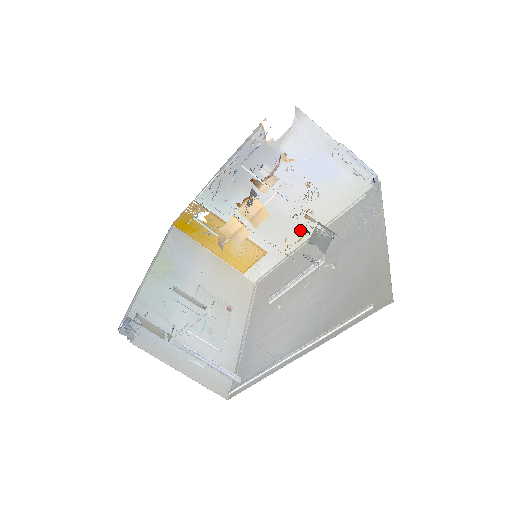
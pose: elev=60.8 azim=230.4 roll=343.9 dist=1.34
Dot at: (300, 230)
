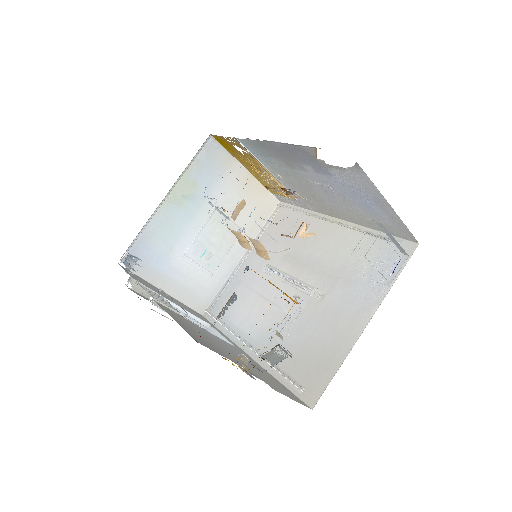
Dot at: (331, 210)
